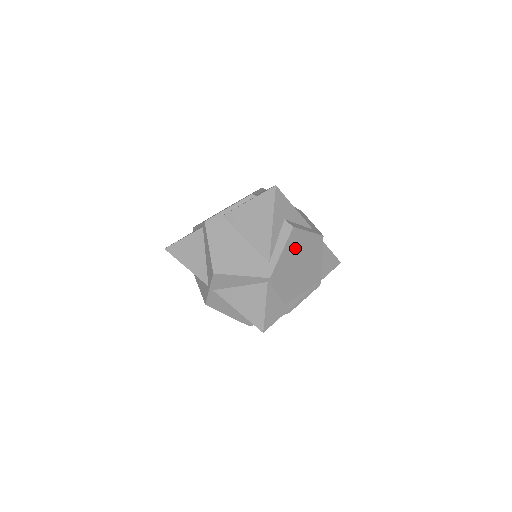
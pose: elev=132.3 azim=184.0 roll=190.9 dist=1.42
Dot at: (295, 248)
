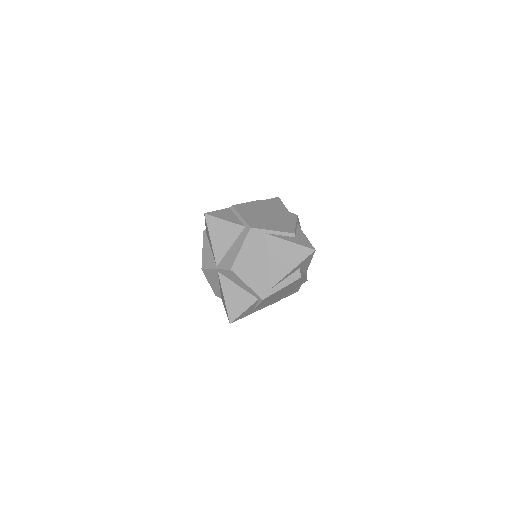
Dot at: (289, 286)
